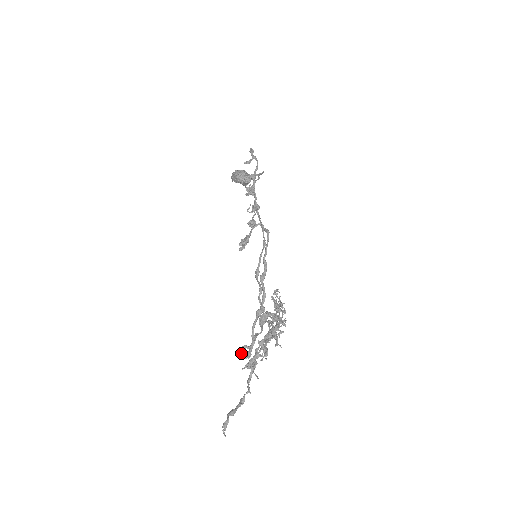
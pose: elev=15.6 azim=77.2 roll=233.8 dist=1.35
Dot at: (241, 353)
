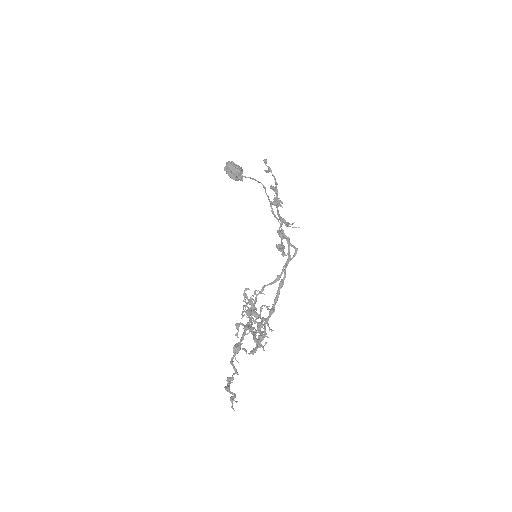
Dot at: (256, 341)
